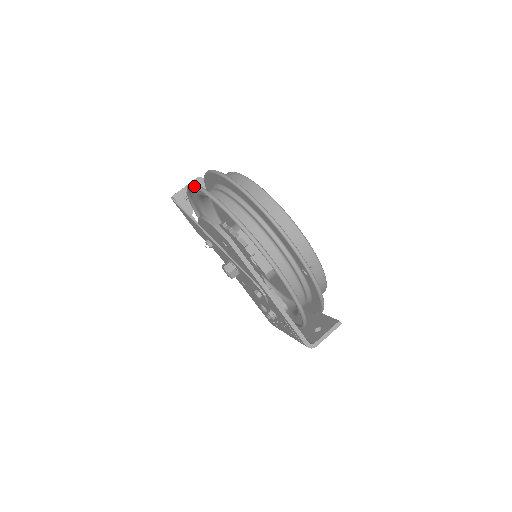
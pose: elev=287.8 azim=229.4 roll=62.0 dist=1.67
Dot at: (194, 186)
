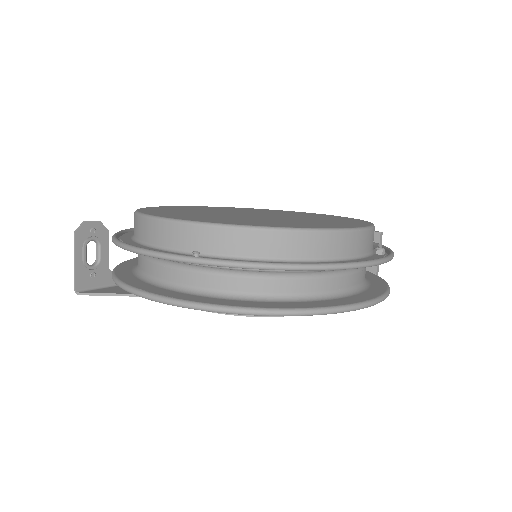
Dot at: occluded
